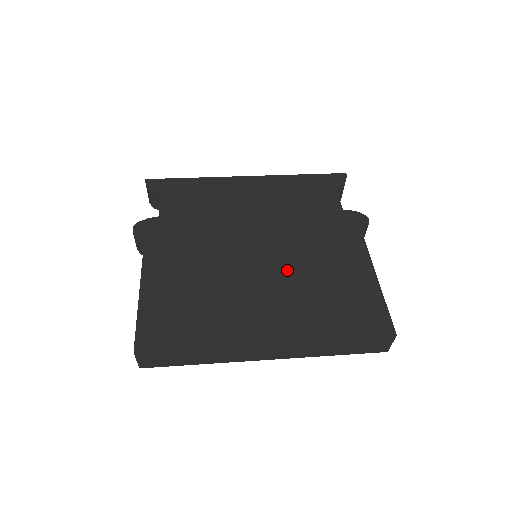
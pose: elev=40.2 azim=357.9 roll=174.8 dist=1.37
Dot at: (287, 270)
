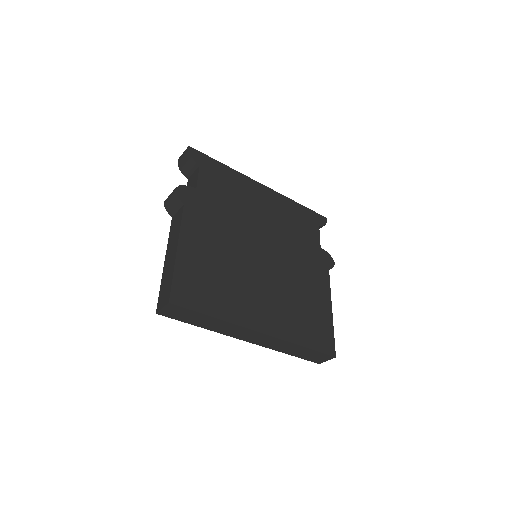
Dot at: (280, 280)
